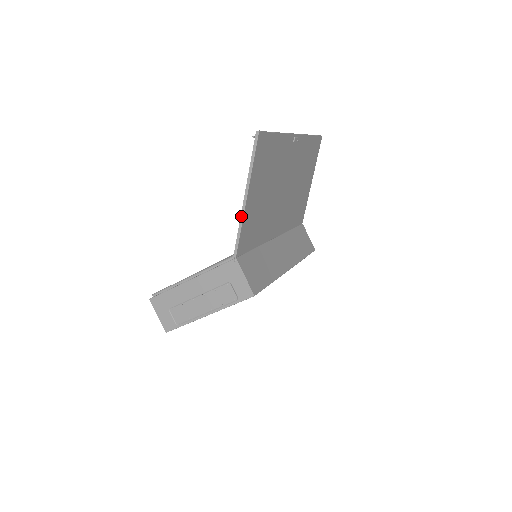
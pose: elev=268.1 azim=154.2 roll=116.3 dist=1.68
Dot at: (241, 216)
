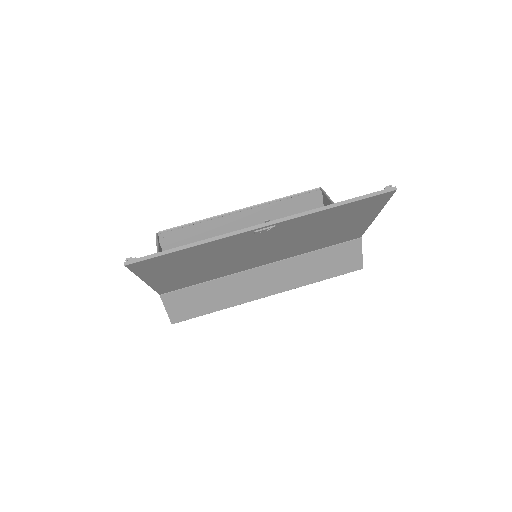
Dot at: occluded
